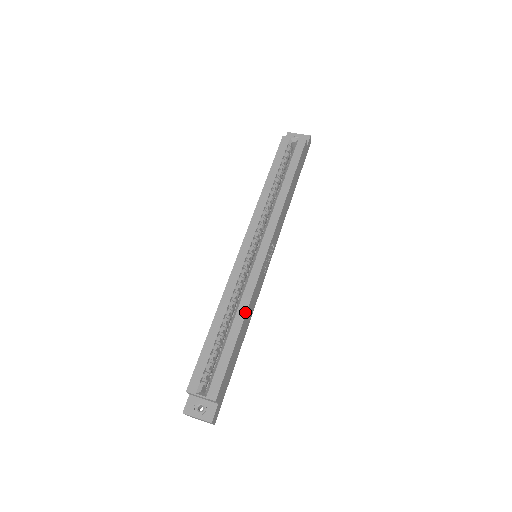
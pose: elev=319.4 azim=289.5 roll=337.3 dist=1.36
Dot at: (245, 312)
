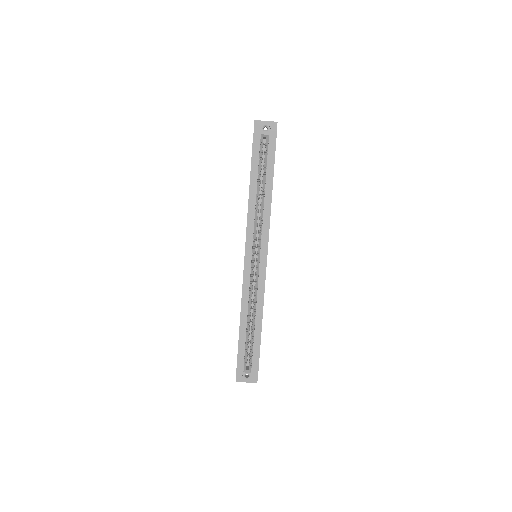
Dot at: (262, 310)
